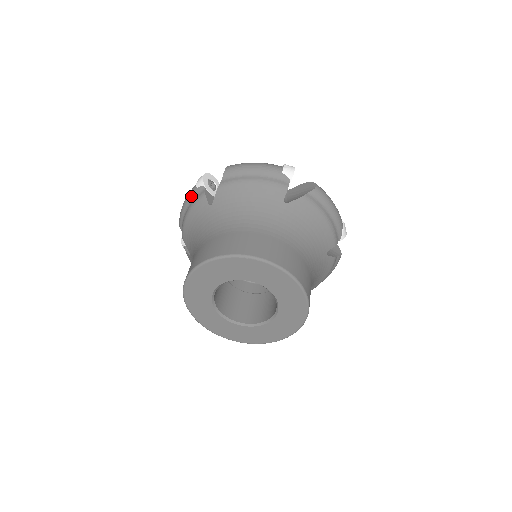
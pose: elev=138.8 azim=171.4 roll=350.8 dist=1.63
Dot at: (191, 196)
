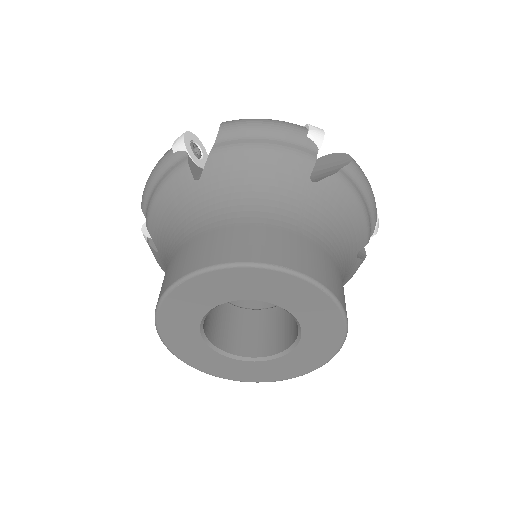
Dot at: occluded
